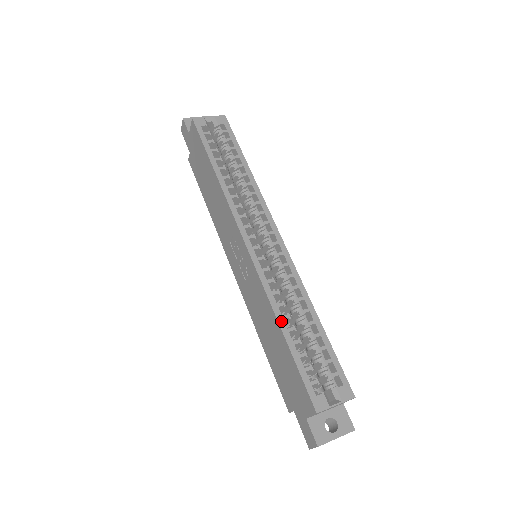
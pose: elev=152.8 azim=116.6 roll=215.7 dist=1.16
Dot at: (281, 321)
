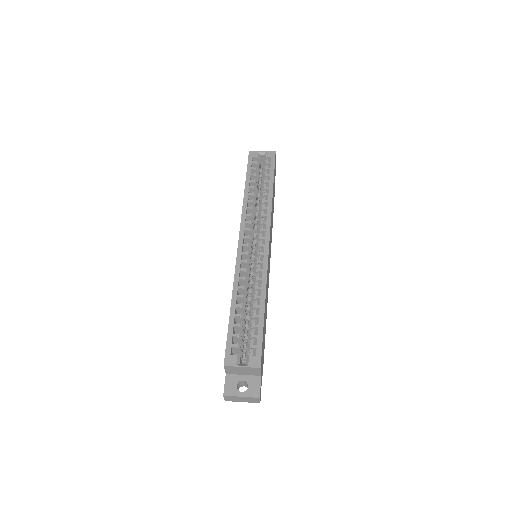
Dot at: (234, 298)
